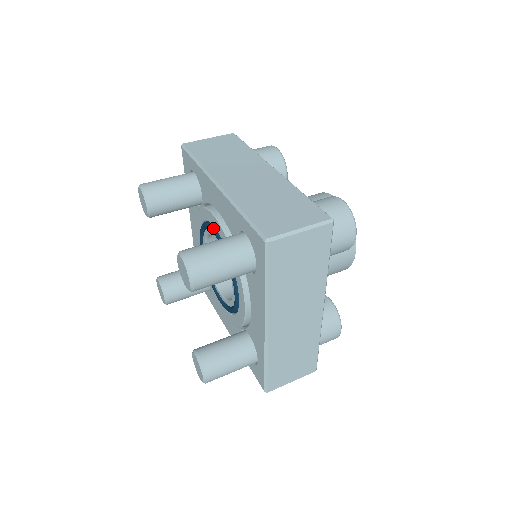
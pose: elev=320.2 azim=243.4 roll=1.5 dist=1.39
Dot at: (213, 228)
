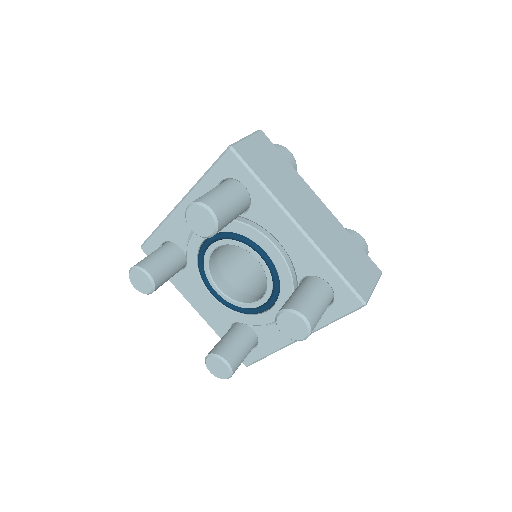
Dot at: (204, 242)
